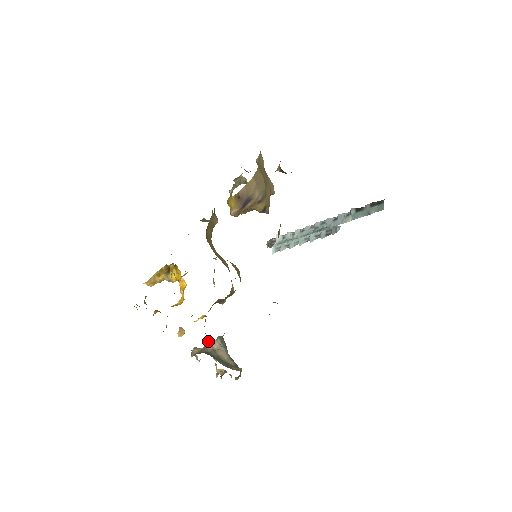
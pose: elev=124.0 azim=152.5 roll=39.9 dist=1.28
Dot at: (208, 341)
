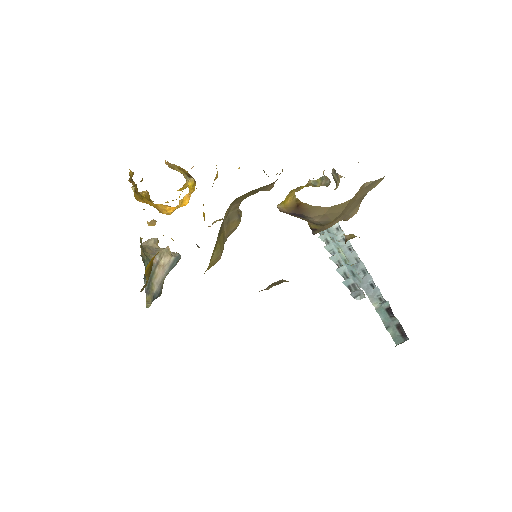
Dot at: (165, 249)
